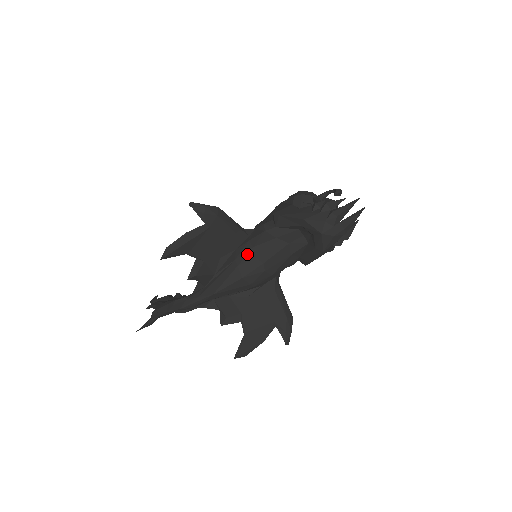
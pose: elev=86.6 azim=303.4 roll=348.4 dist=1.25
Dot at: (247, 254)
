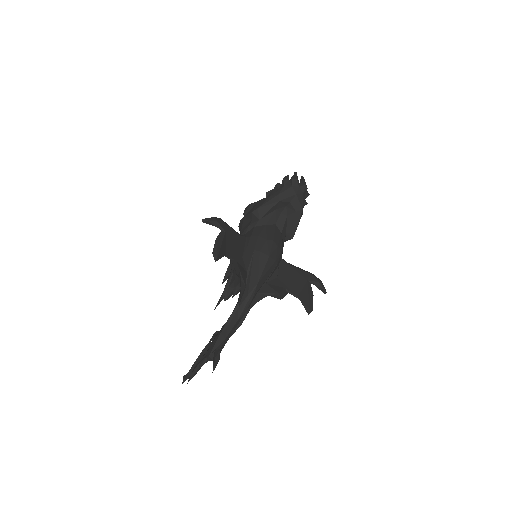
Dot at: (259, 242)
